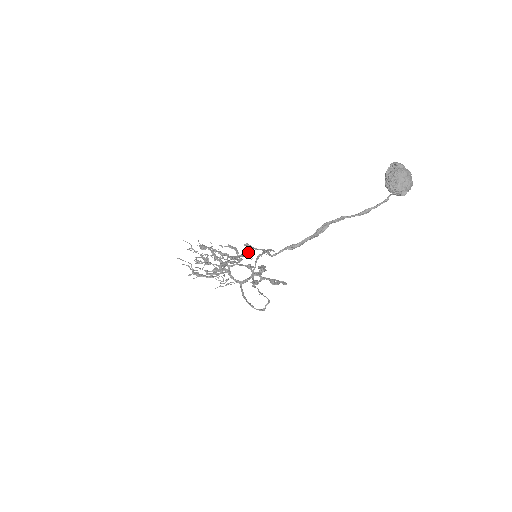
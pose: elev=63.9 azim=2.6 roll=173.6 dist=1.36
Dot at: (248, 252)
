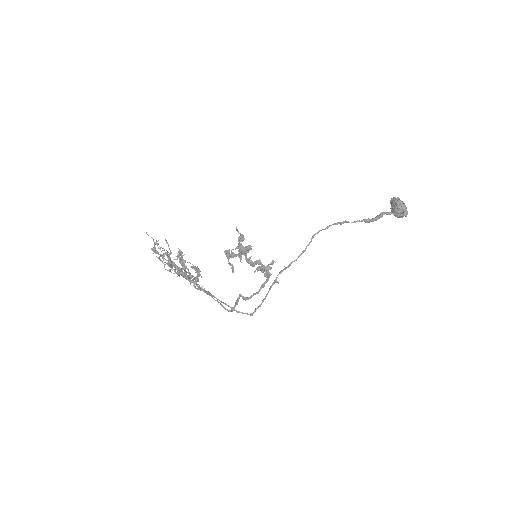
Dot at: (236, 256)
